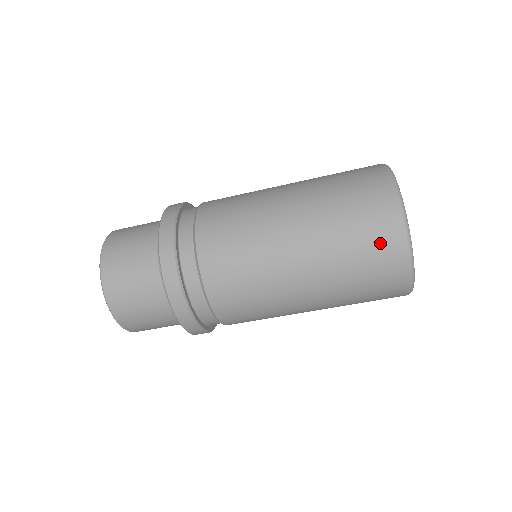
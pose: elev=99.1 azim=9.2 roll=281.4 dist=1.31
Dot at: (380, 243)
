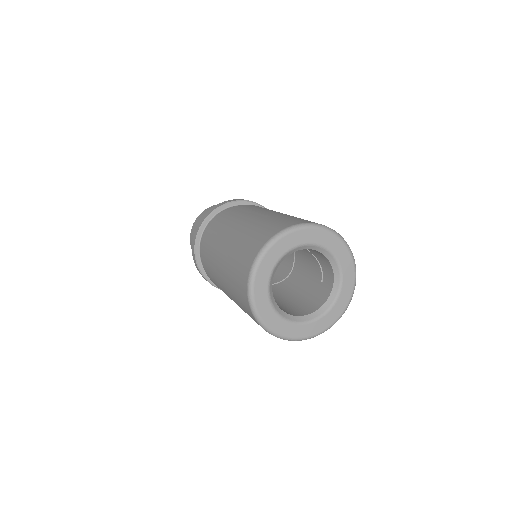
Dot at: (240, 288)
